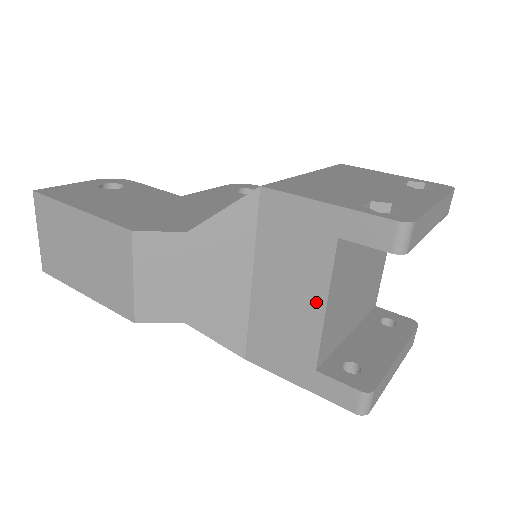
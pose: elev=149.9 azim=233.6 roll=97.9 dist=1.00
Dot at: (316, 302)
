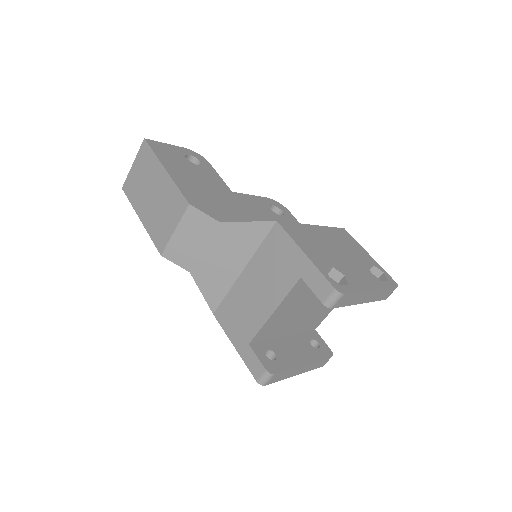
Dot at: (270, 305)
